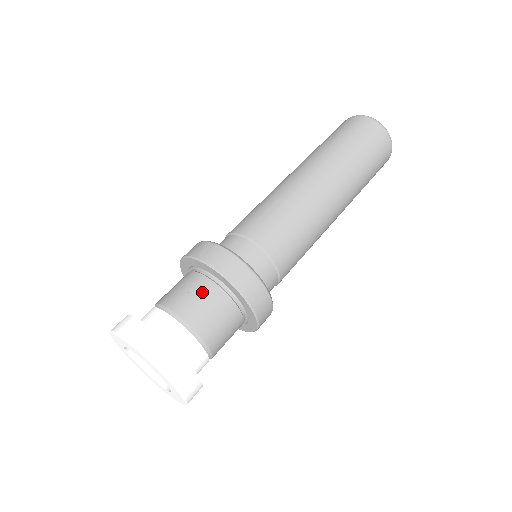
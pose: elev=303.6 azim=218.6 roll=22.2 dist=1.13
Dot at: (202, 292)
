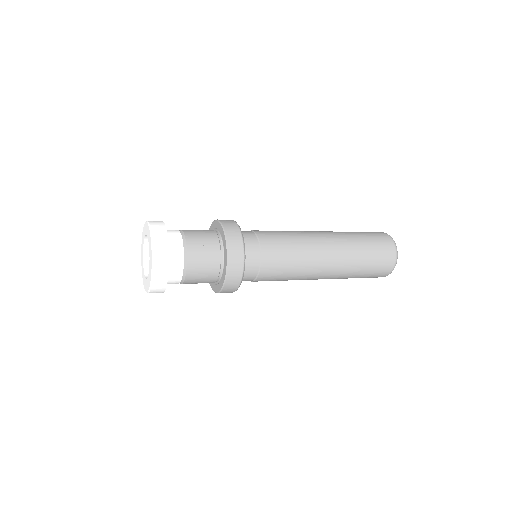
Dot at: occluded
